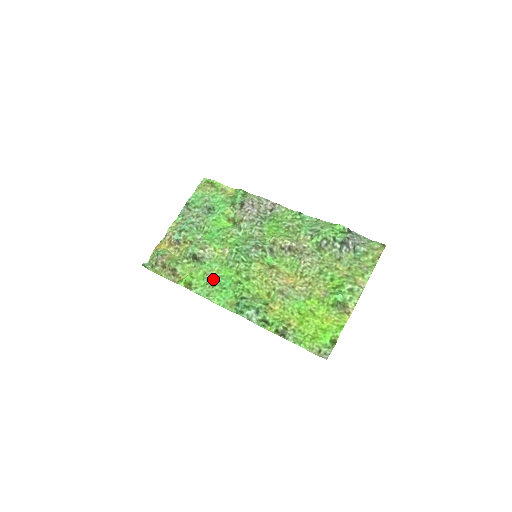
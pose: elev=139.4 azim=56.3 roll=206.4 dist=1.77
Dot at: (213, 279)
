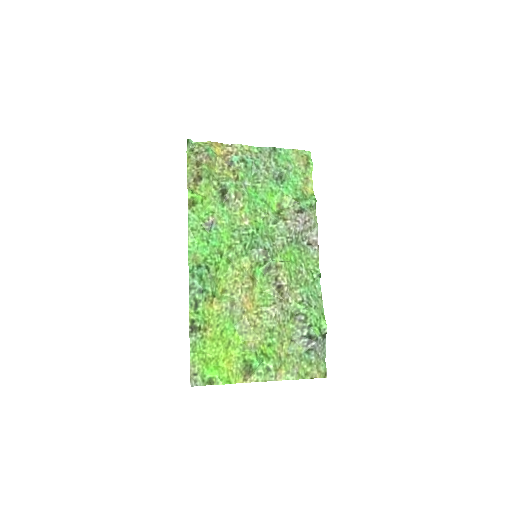
Dot at: (211, 225)
